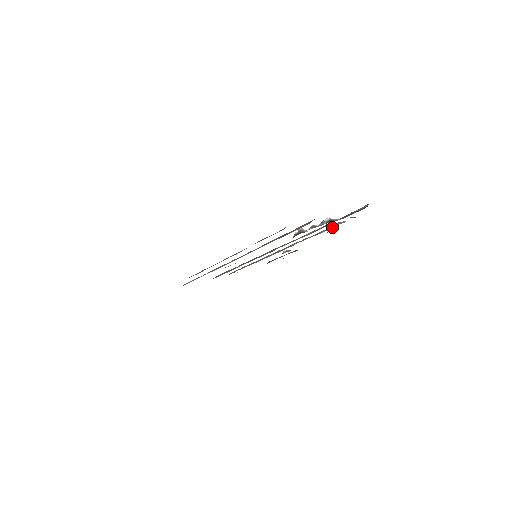
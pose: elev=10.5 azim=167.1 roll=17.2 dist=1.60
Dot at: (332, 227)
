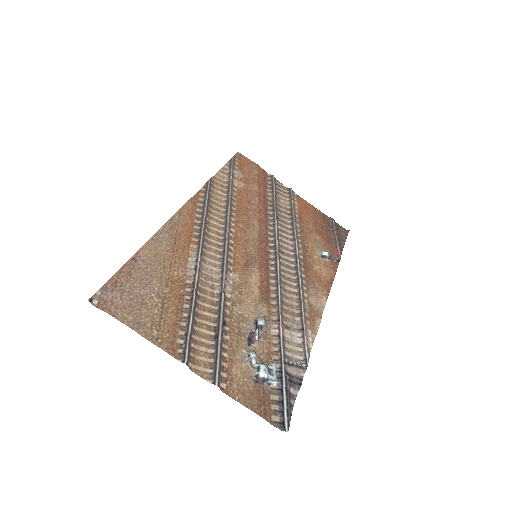
Dot at: (303, 350)
